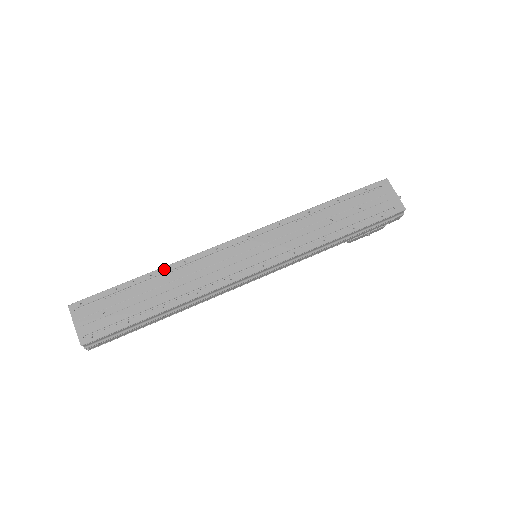
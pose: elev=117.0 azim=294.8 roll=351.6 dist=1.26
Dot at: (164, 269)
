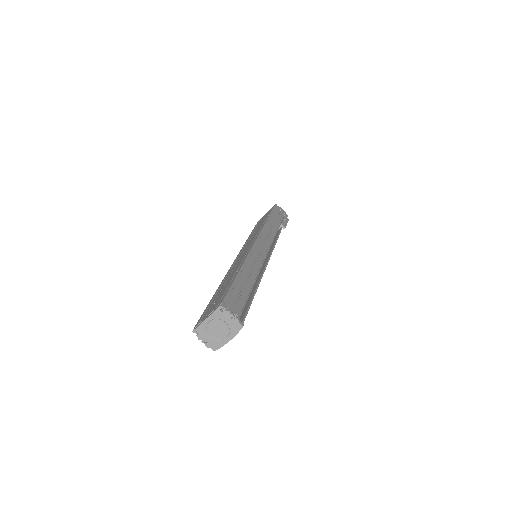
Dot at: (219, 286)
